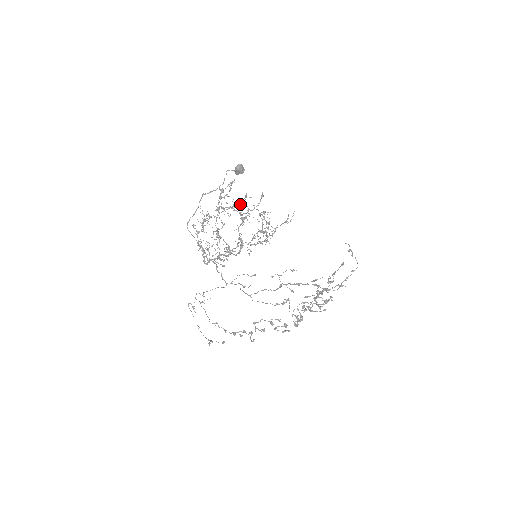
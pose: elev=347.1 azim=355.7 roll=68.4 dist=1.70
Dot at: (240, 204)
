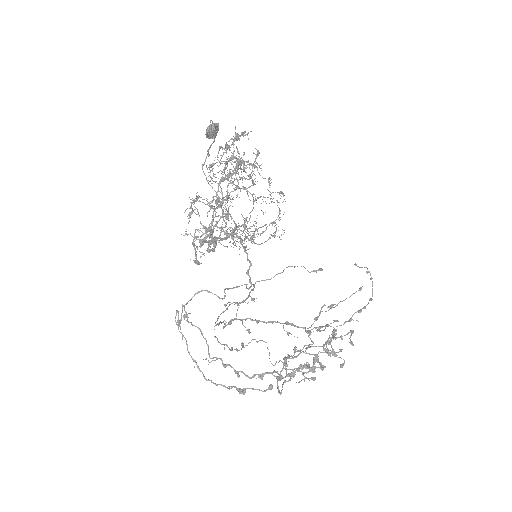
Dot at: (230, 174)
